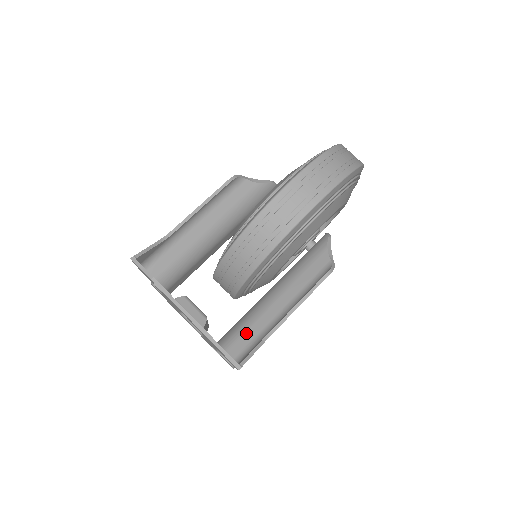
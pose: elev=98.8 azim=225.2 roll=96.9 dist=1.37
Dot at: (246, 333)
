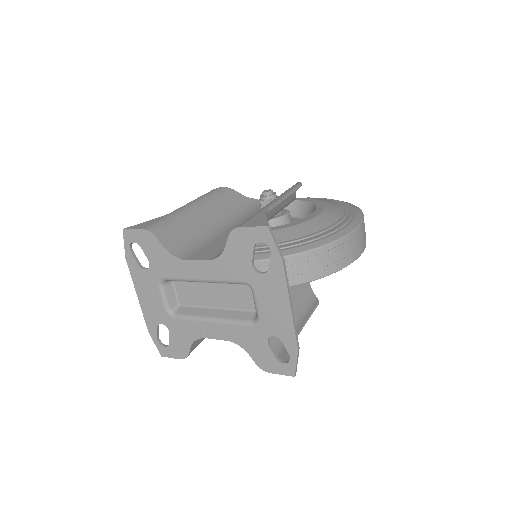
Dot at: occluded
